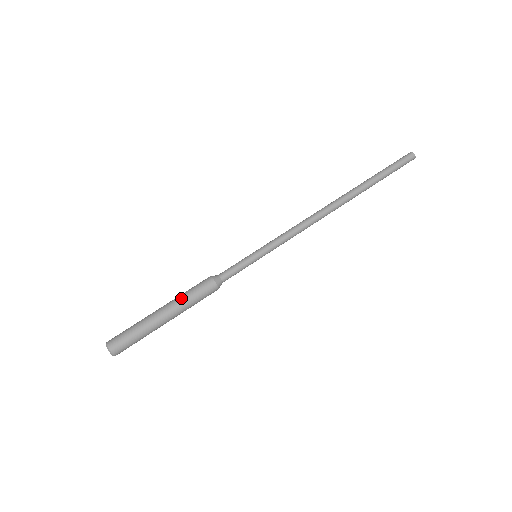
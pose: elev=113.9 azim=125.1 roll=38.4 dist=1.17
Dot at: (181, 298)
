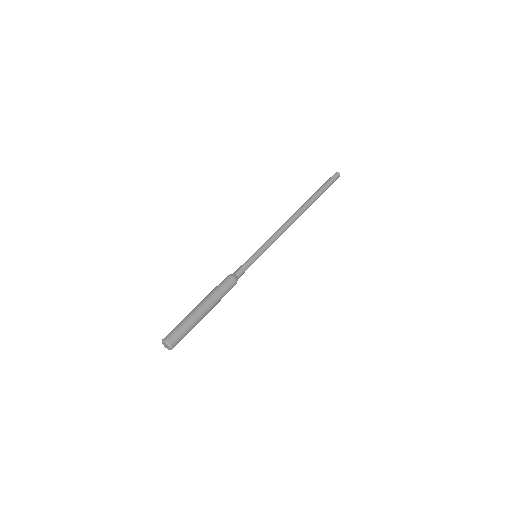
Dot at: (208, 294)
